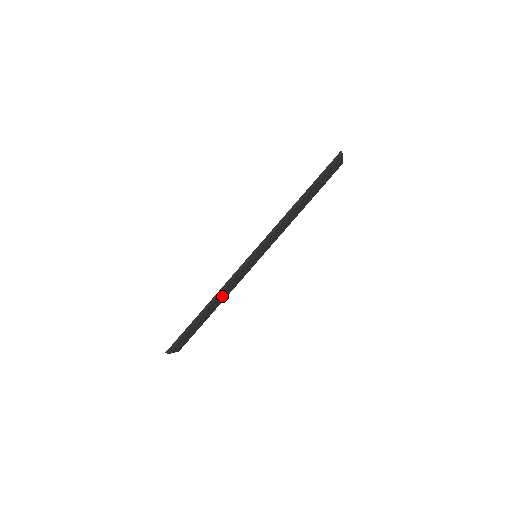
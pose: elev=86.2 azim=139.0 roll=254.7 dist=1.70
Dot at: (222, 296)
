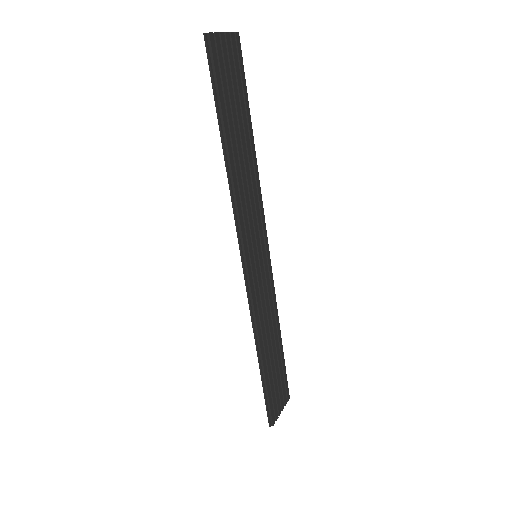
Dot at: (268, 325)
